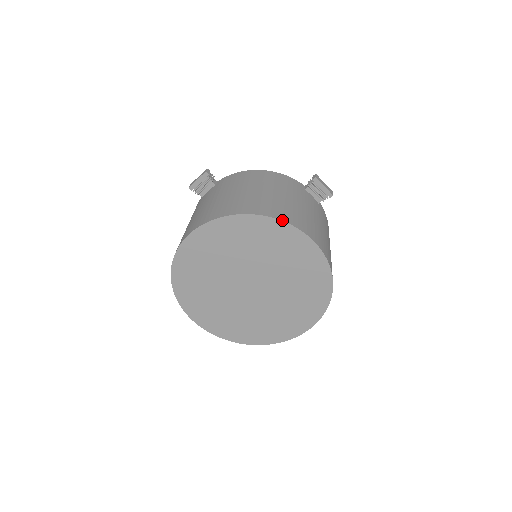
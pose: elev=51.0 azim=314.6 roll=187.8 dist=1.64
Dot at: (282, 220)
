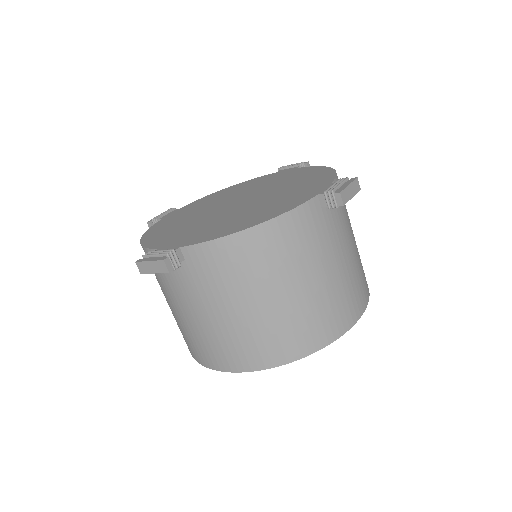
Dot at: (335, 340)
